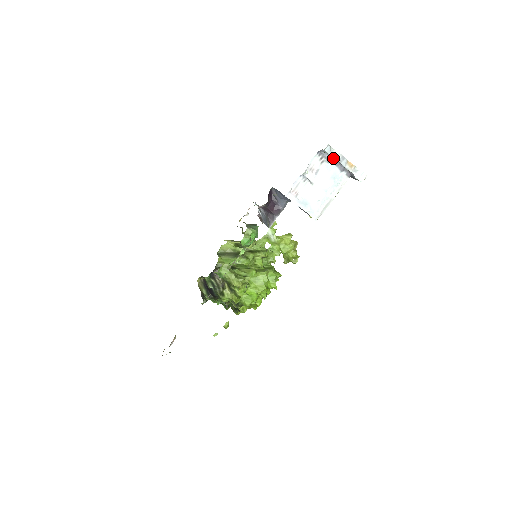
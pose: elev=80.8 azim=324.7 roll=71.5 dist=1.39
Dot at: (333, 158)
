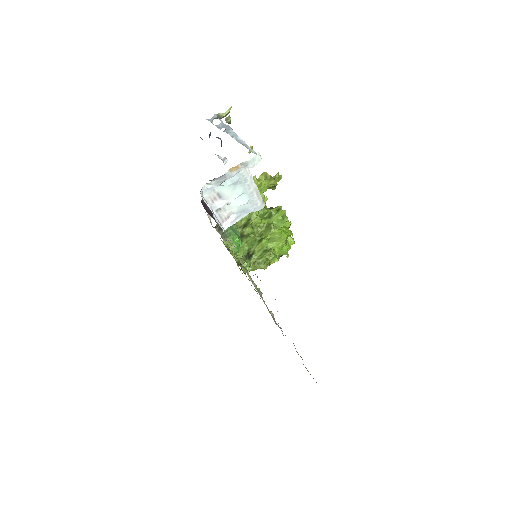
Dot at: (216, 178)
